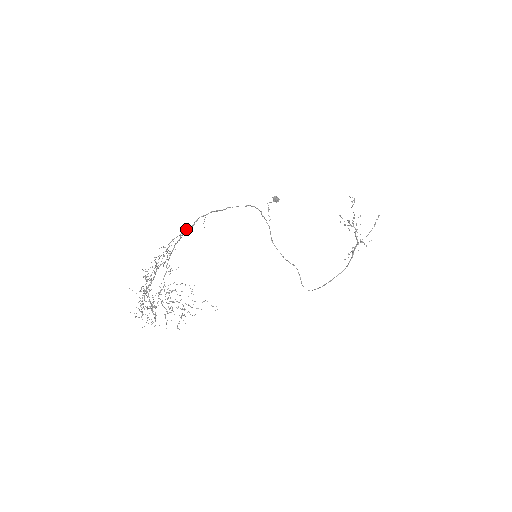
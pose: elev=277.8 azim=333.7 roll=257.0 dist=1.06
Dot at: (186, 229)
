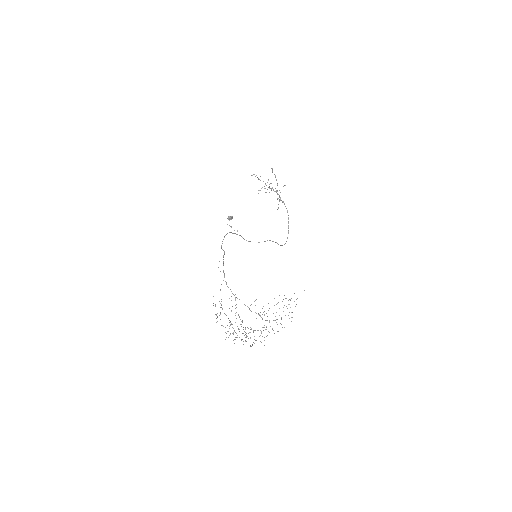
Dot at: occluded
